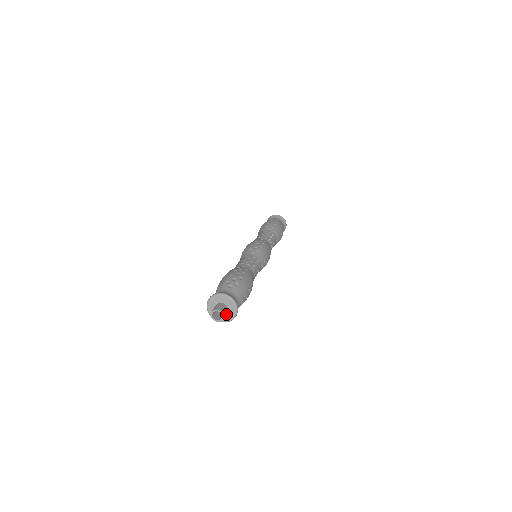
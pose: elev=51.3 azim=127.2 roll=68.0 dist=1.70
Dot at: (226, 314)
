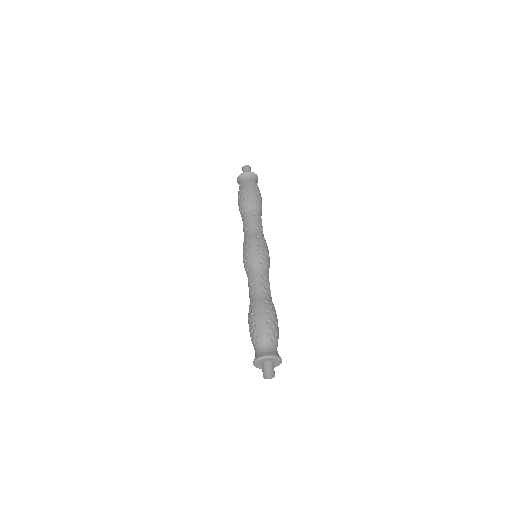
Dot at: occluded
